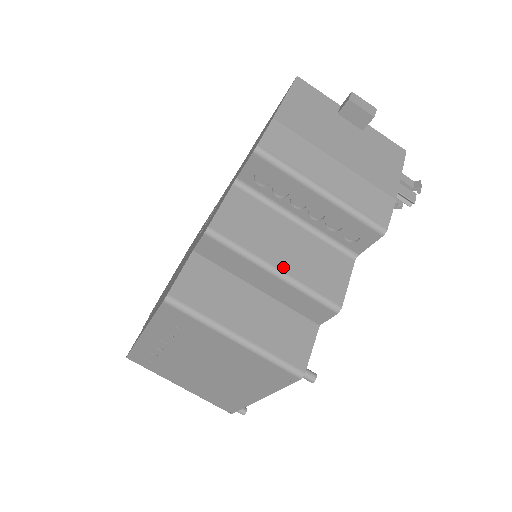
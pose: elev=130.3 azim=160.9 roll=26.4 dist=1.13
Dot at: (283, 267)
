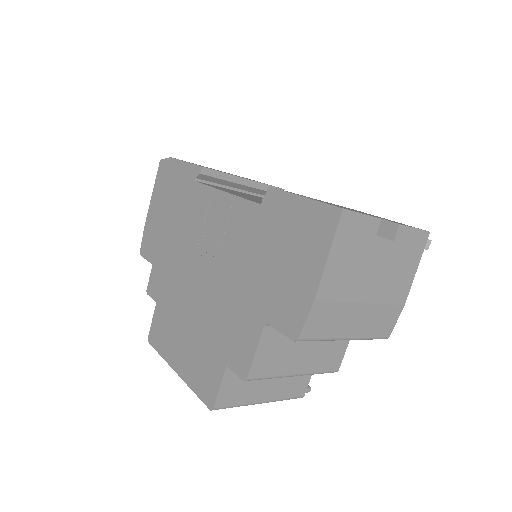
Dot at: (302, 370)
